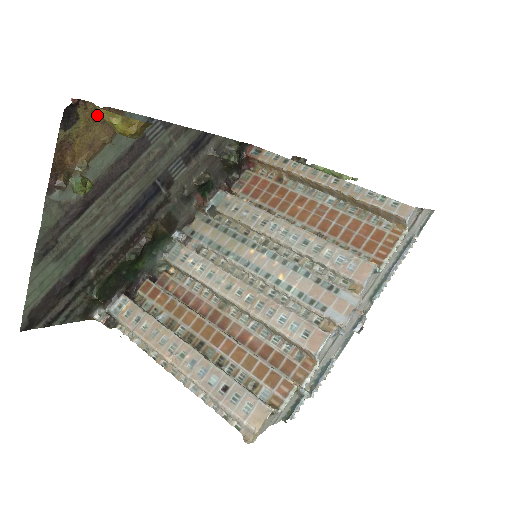
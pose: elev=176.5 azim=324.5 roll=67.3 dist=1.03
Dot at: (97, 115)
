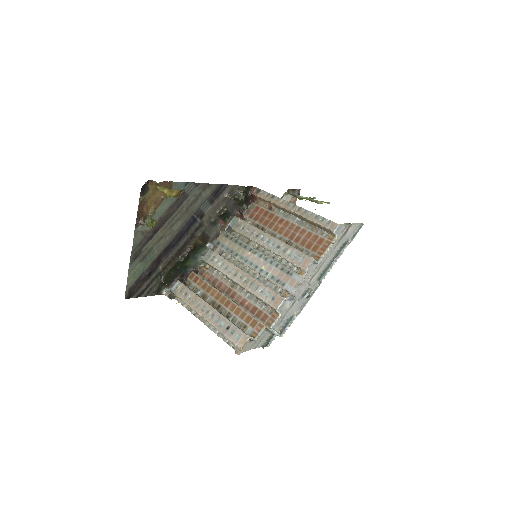
Dot at: occluded
